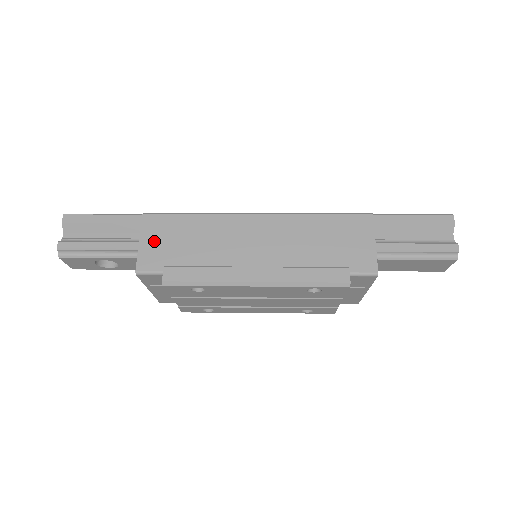
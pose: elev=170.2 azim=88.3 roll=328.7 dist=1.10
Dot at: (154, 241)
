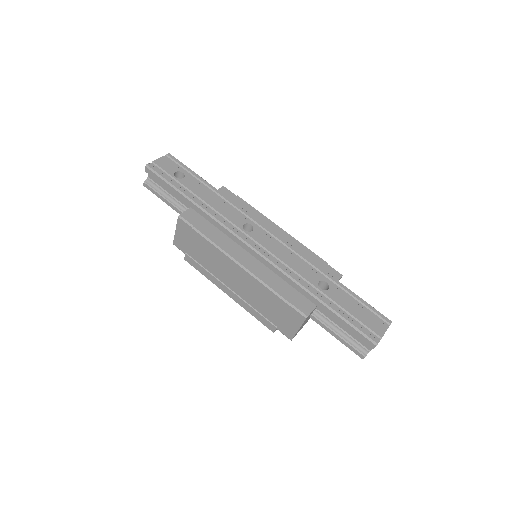
Dot at: (183, 236)
